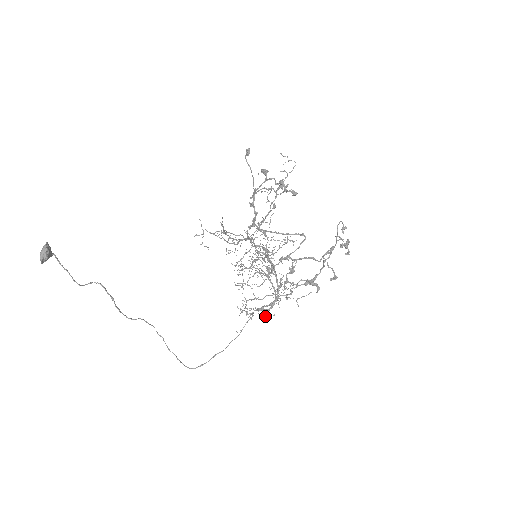
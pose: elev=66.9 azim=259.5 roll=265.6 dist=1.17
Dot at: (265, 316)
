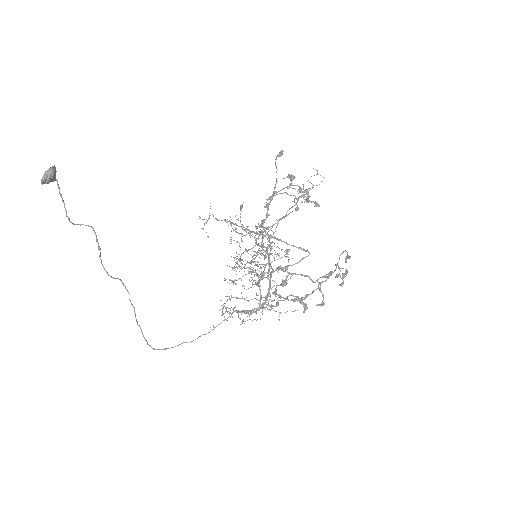
Dot at: (243, 321)
